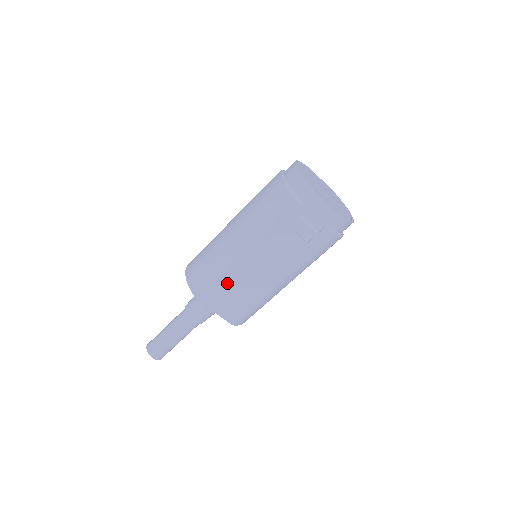
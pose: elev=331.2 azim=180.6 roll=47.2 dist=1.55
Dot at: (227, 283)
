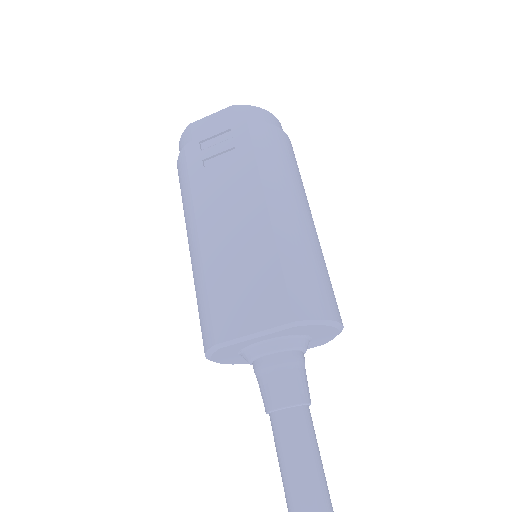
Dot at: (222, 282)
